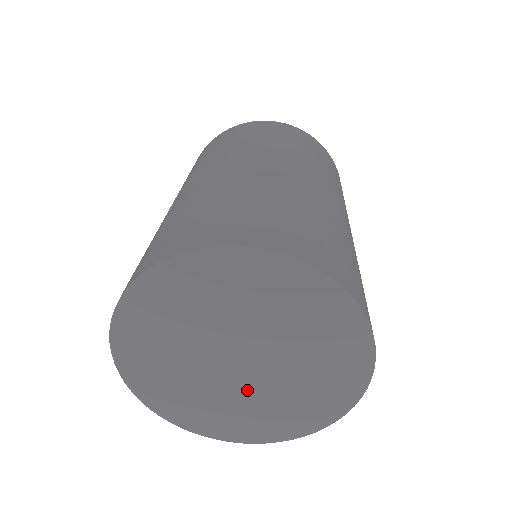
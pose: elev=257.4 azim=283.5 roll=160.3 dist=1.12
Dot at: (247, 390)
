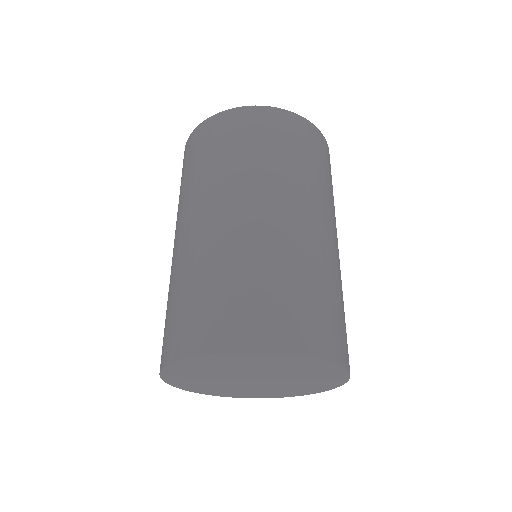
Dot at: (269, 385)
